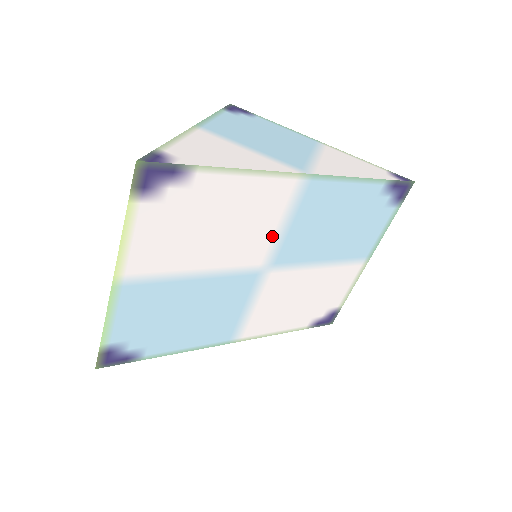
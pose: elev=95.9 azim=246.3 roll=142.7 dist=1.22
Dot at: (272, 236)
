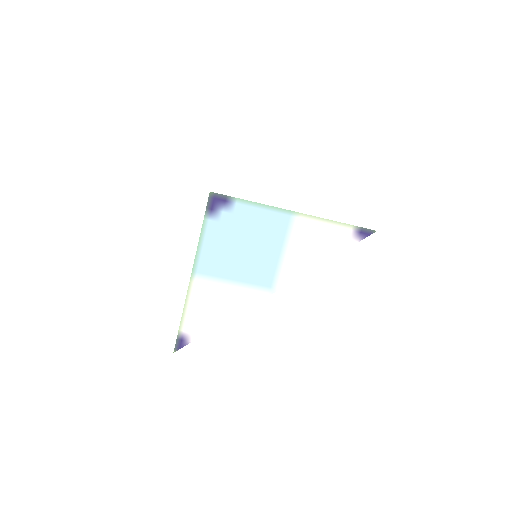
Dot at: occluded
